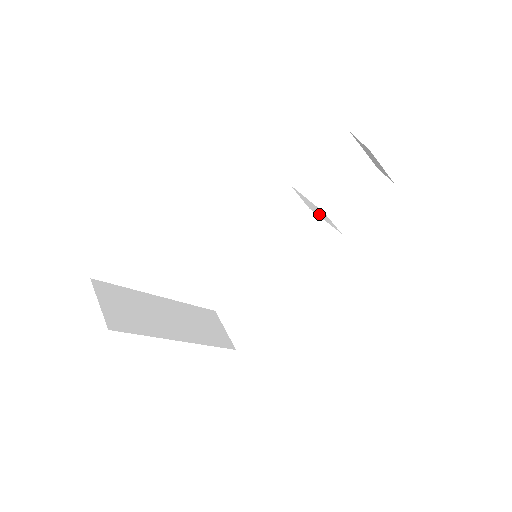
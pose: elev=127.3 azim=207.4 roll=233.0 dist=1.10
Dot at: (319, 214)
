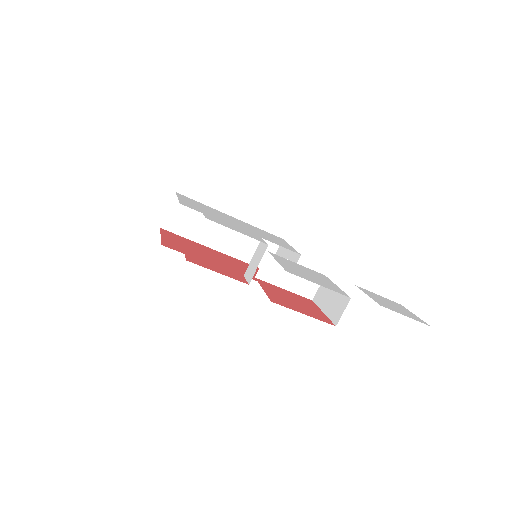
Dot at: (282, 281)
